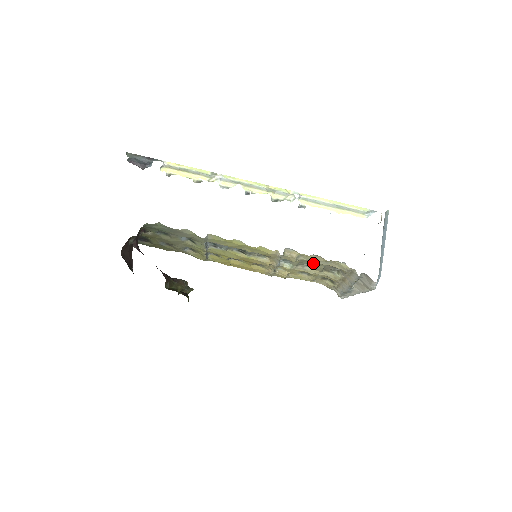
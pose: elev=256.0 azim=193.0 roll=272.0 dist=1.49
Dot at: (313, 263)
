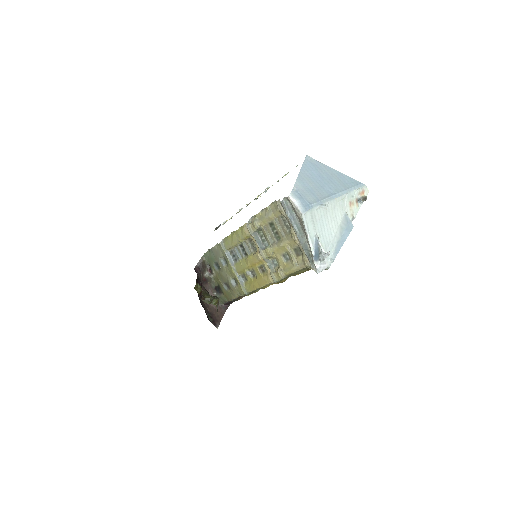
Dot at: (273, 227)
